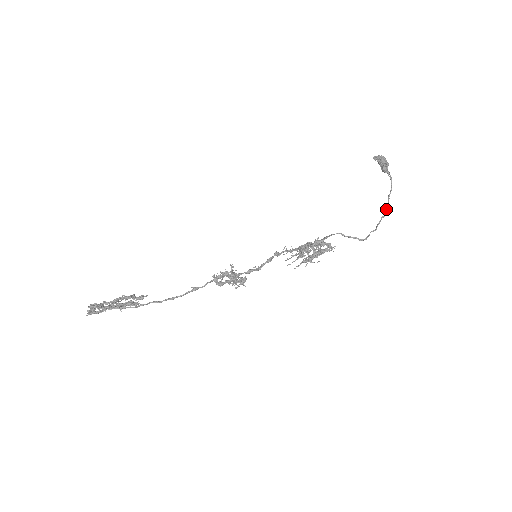
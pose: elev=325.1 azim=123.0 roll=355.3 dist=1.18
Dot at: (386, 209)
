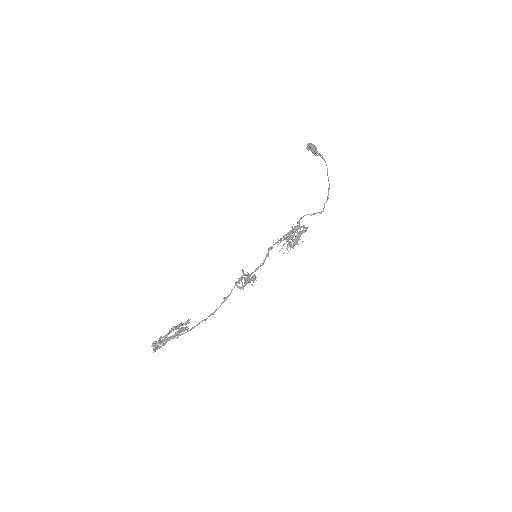
Dot at: (329, 183)
